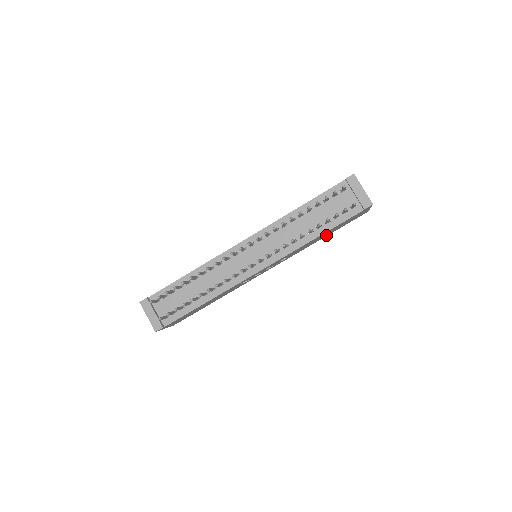
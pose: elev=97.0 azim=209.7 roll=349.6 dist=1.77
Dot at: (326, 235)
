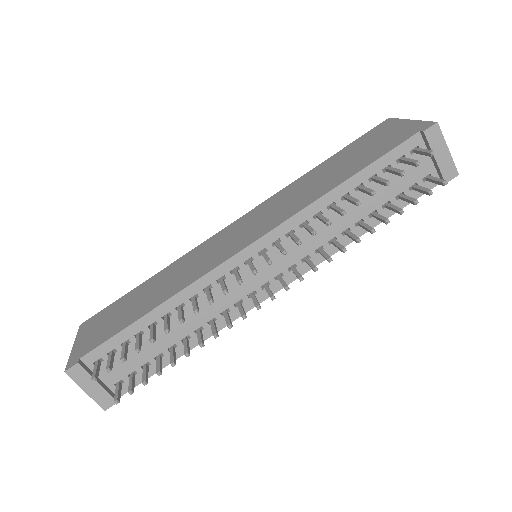
Dot at: occluded
